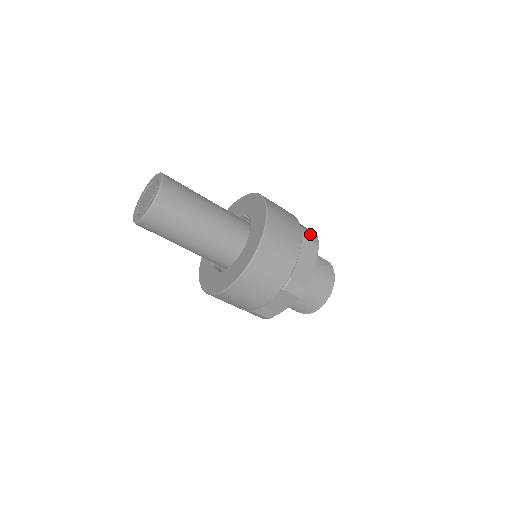
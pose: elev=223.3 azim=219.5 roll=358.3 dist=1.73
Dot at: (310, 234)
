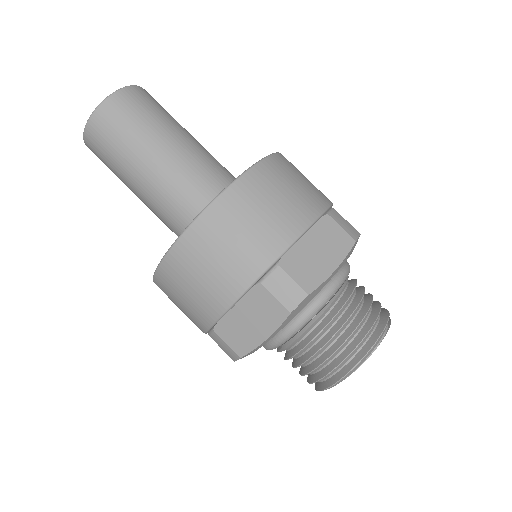
Dot at: (287, 284)
